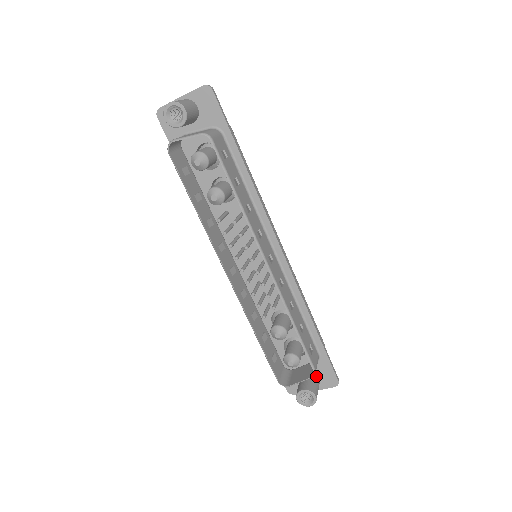
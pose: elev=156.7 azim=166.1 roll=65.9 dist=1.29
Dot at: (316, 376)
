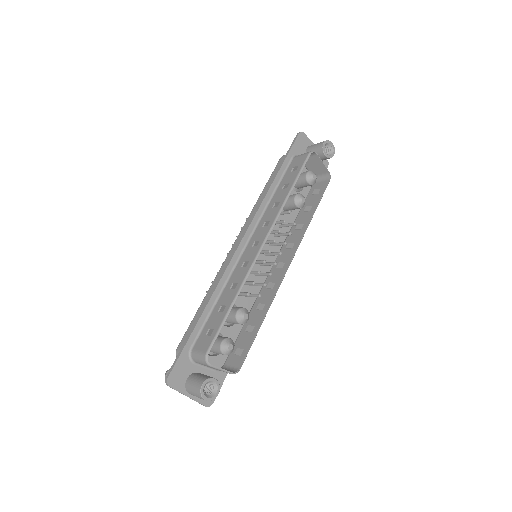
Dot at: occluded
